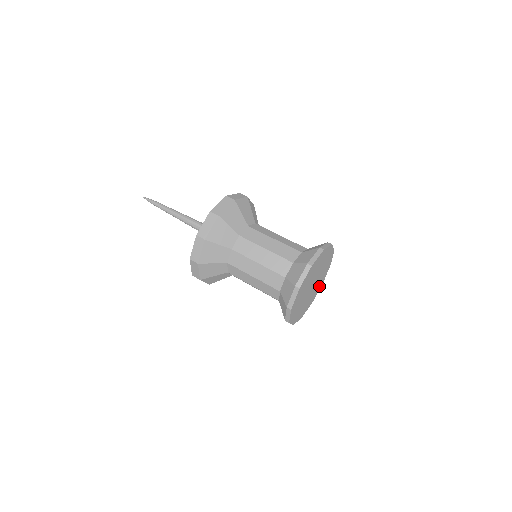
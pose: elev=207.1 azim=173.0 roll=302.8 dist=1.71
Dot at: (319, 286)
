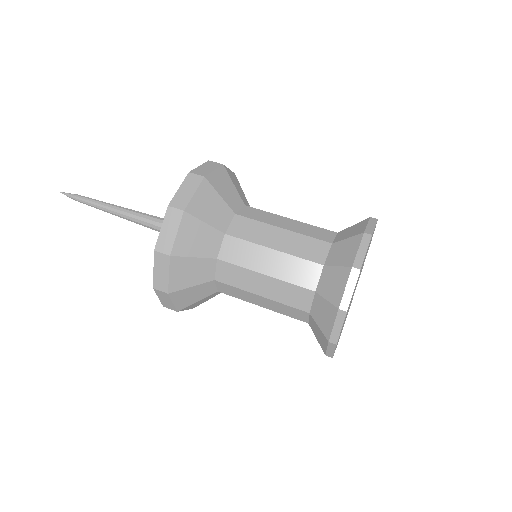
Dot at: occluded
